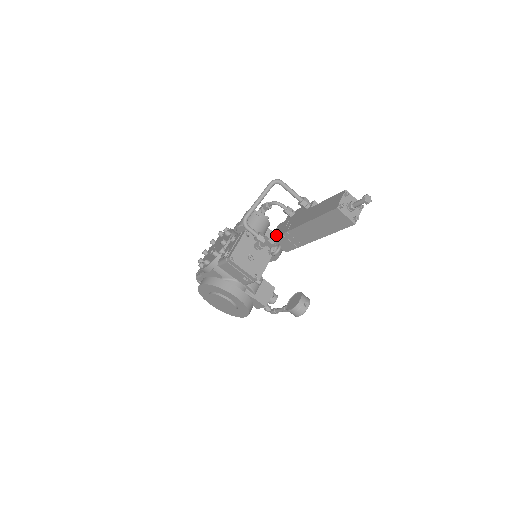
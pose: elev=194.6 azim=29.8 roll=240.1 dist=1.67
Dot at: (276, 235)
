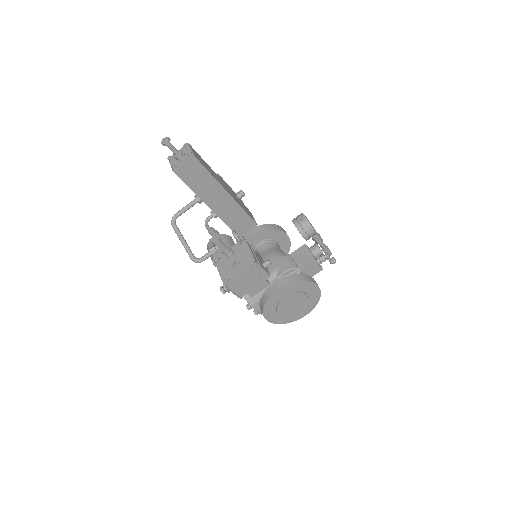
Dot at: occluded
